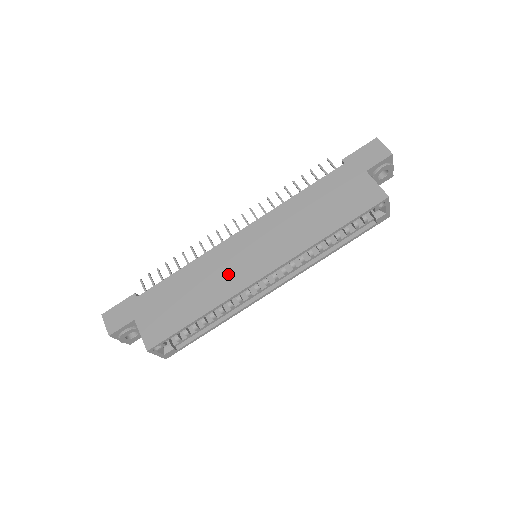
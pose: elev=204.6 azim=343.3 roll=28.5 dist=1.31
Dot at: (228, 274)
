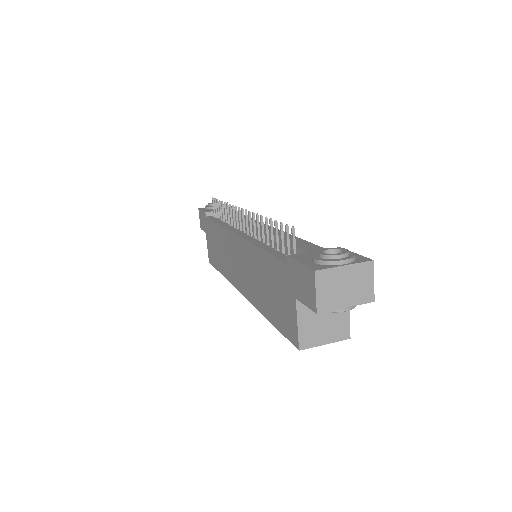
Dot at: (229, 263)
